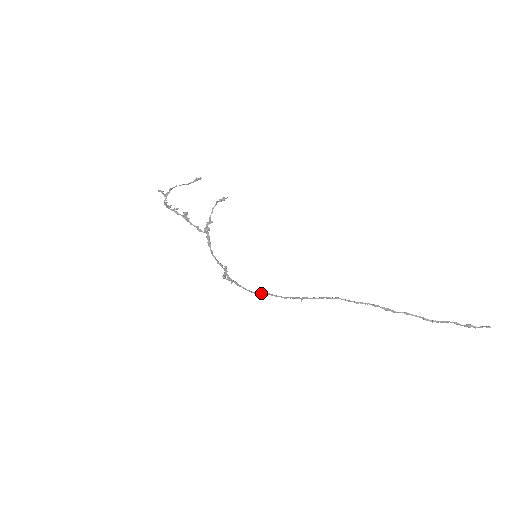
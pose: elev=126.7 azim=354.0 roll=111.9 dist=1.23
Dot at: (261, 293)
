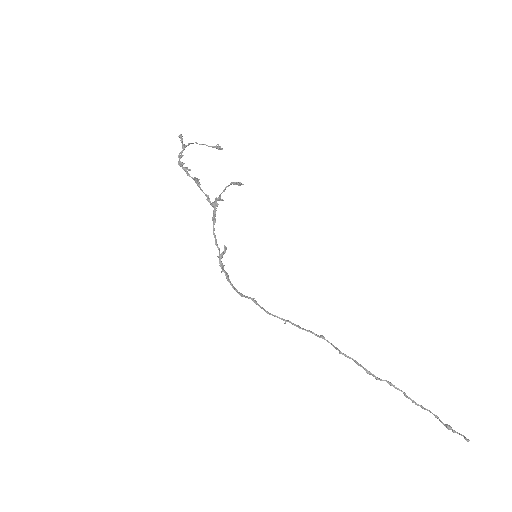
Dot at: (247, 297)
